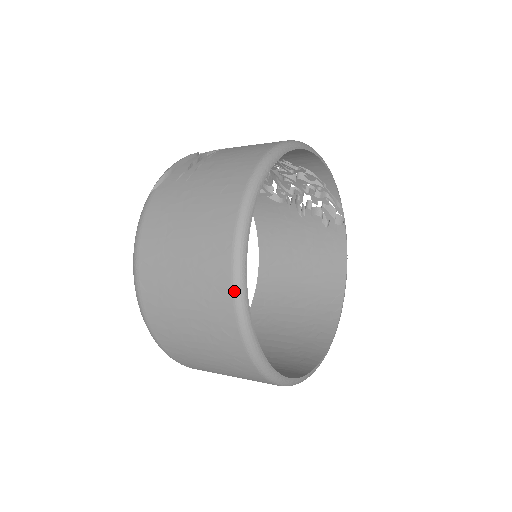
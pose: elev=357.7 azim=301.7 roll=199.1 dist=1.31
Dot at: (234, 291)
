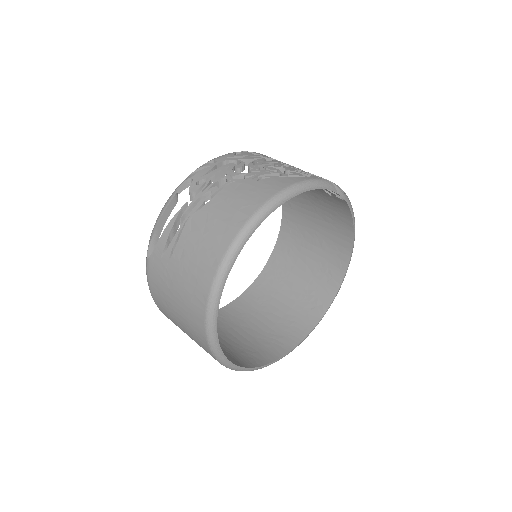
Dot at: occluded
